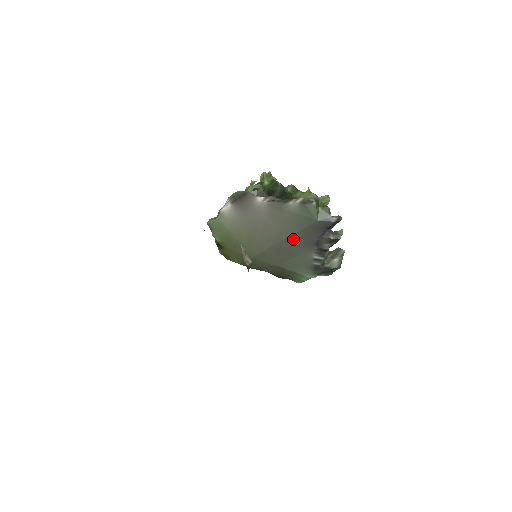
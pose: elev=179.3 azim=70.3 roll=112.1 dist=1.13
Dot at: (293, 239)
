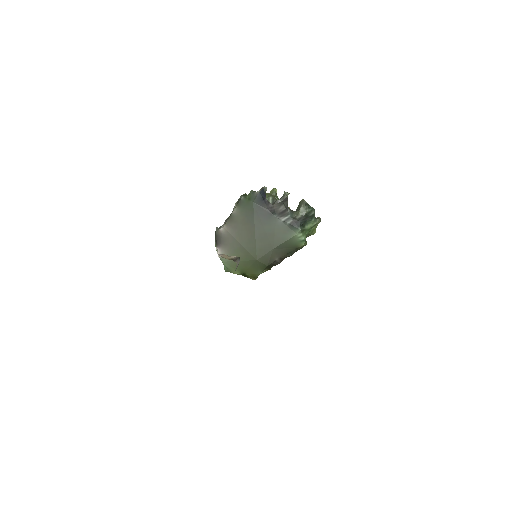
Dot at: (258, 225)
